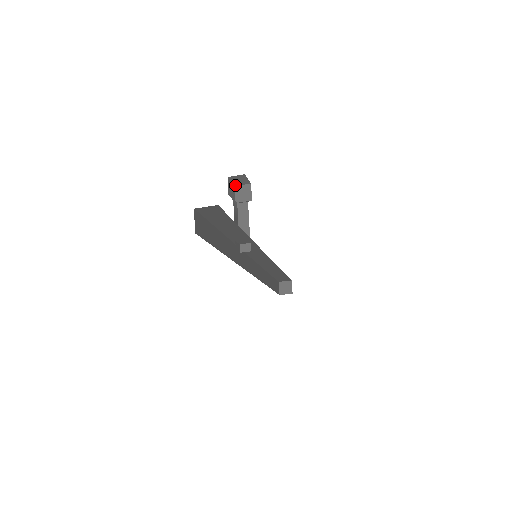
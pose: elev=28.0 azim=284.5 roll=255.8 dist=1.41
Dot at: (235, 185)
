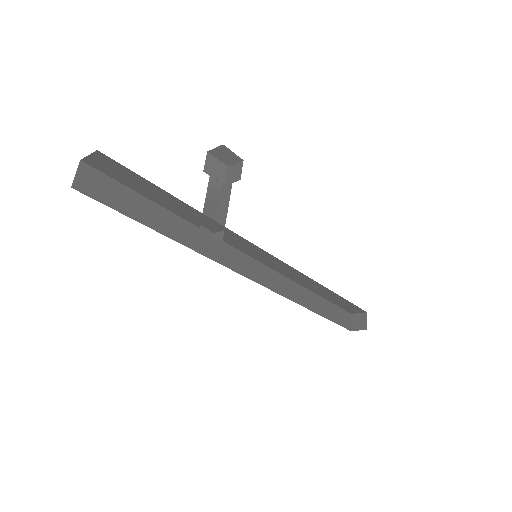
Dot at: (228, 165)
